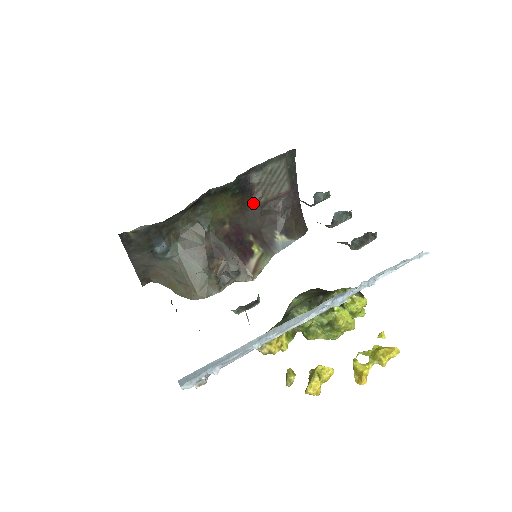
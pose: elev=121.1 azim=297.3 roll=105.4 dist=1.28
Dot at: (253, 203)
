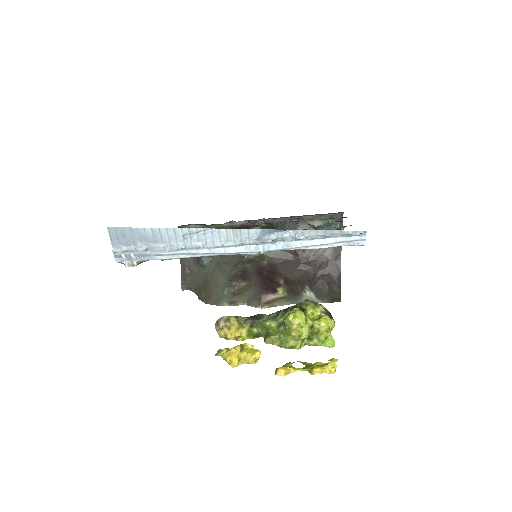
Dot at: (296, 254)
